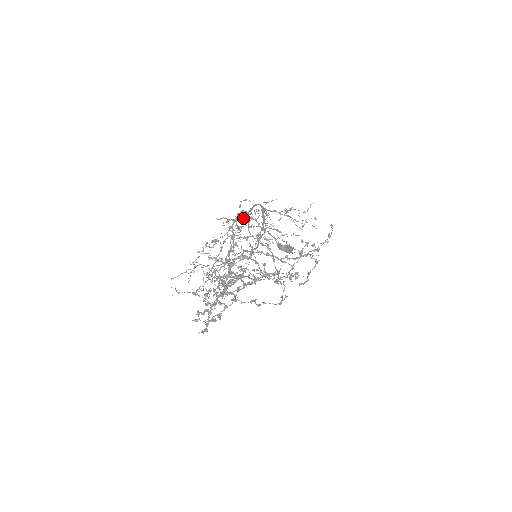
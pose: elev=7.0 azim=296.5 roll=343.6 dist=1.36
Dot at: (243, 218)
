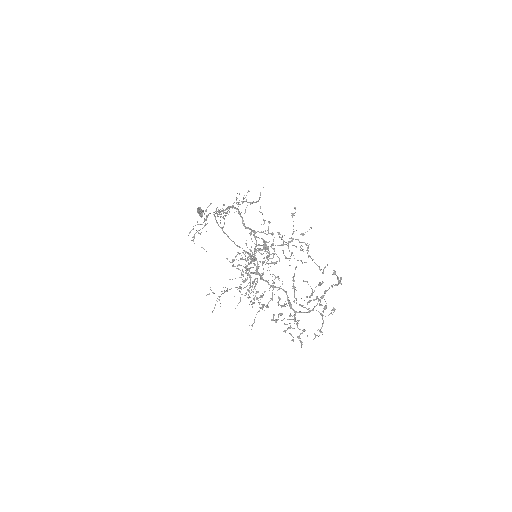
Dot at: occluded
